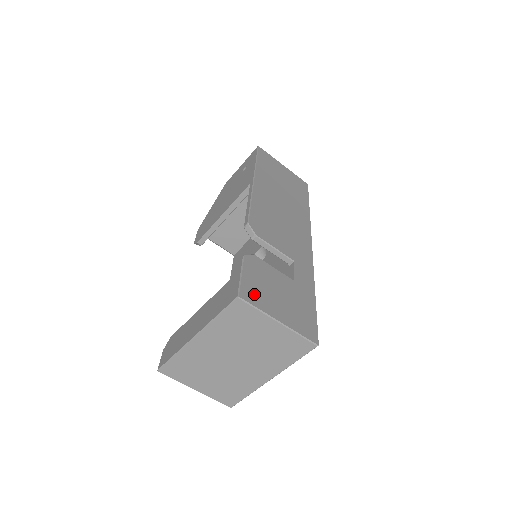
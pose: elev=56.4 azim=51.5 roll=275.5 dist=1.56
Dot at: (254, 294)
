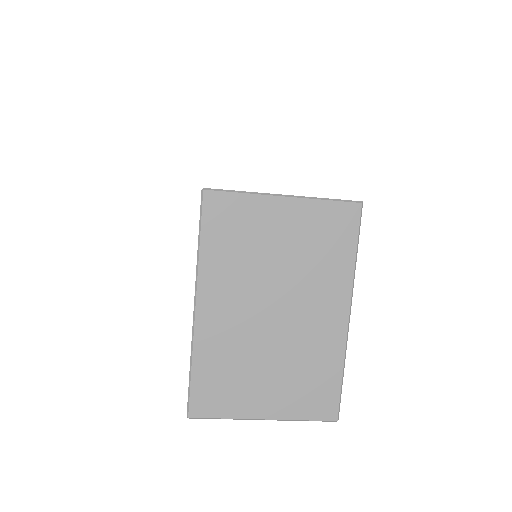
Dot at: occluded
